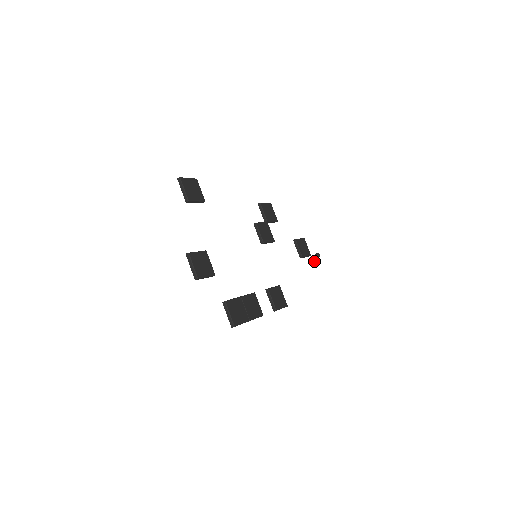
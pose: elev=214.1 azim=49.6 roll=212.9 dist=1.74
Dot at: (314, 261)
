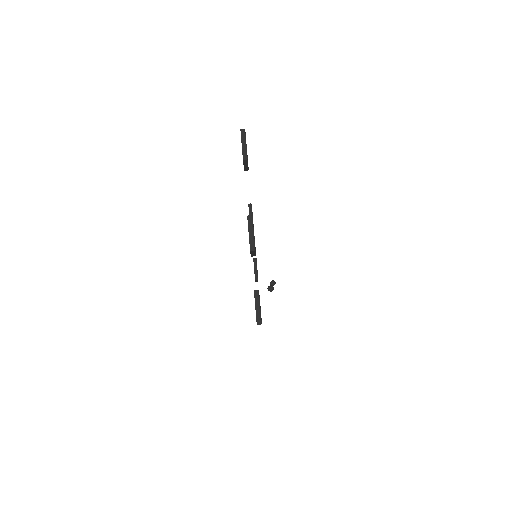
Dot at: (269, 287)
